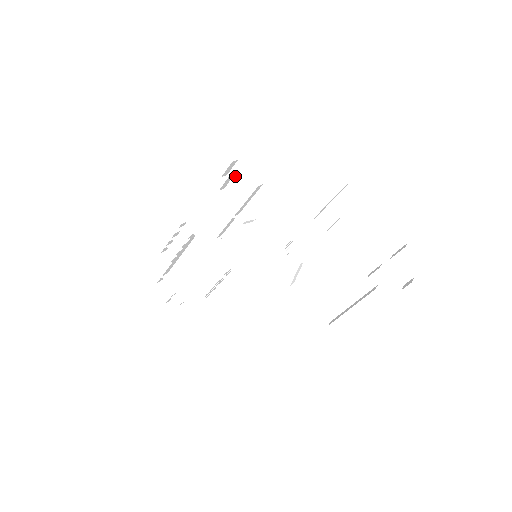
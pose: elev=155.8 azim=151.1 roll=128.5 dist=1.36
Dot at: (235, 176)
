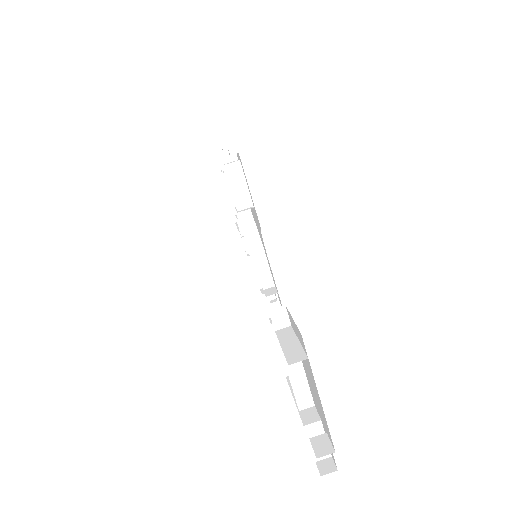
Dot at: occluded
